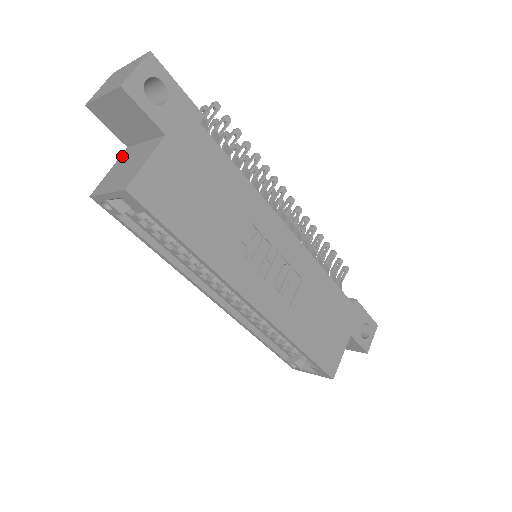
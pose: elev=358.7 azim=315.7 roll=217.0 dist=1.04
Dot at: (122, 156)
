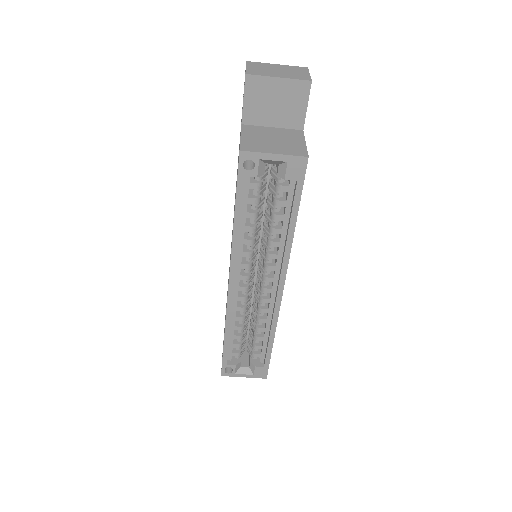
Dot at: (246, 129)
